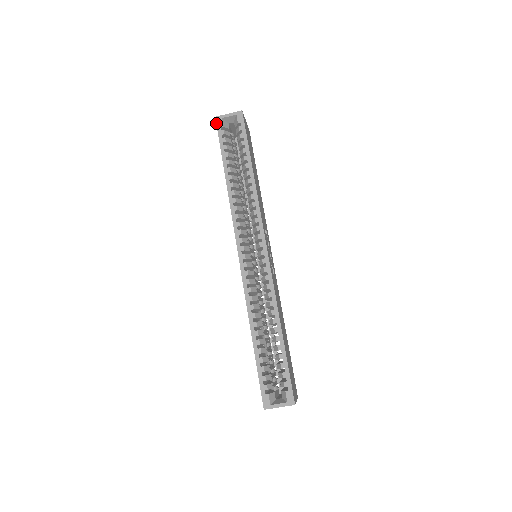
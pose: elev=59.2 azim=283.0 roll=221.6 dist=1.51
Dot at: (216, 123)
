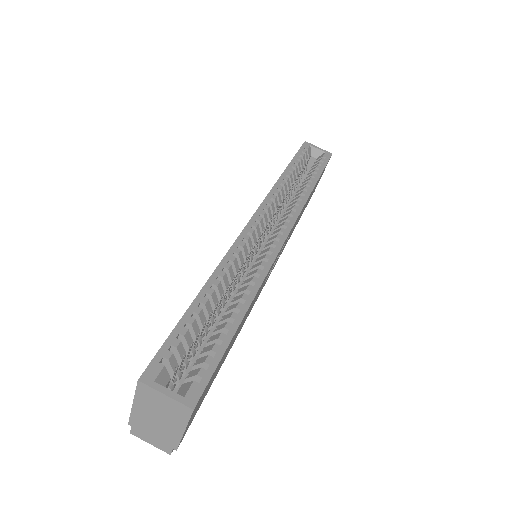
Dot at: (303, 143)
